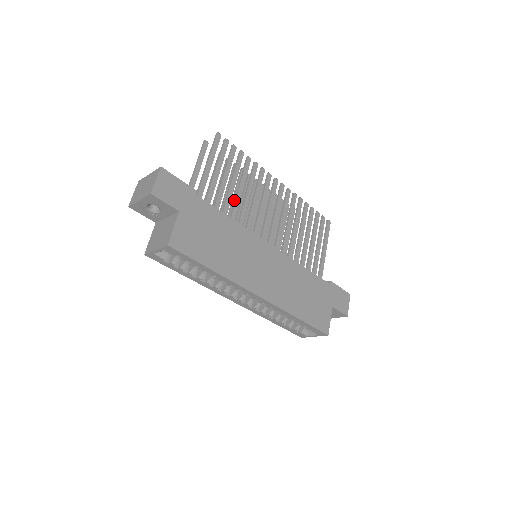
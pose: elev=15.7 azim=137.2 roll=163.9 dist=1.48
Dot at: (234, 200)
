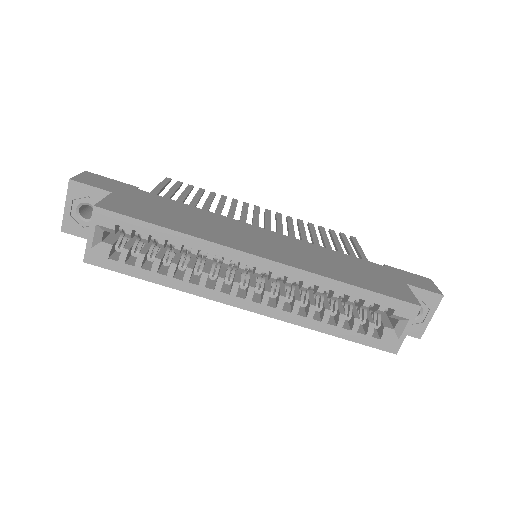
Dot at: occluded
